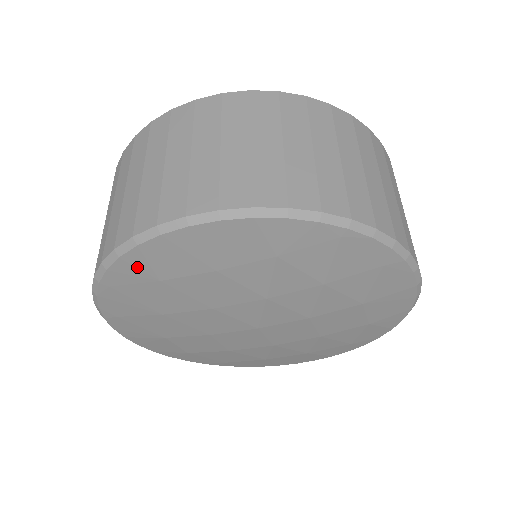
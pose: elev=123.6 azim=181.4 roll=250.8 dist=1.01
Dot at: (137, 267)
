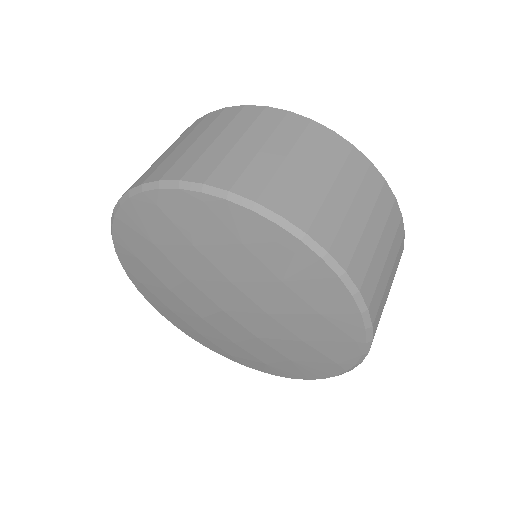
Dot at: (248, 225)
